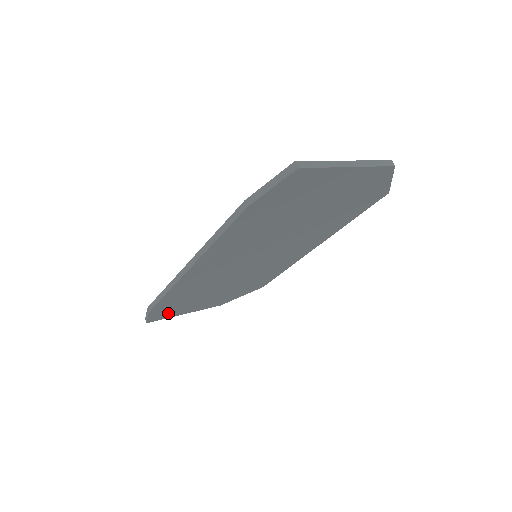
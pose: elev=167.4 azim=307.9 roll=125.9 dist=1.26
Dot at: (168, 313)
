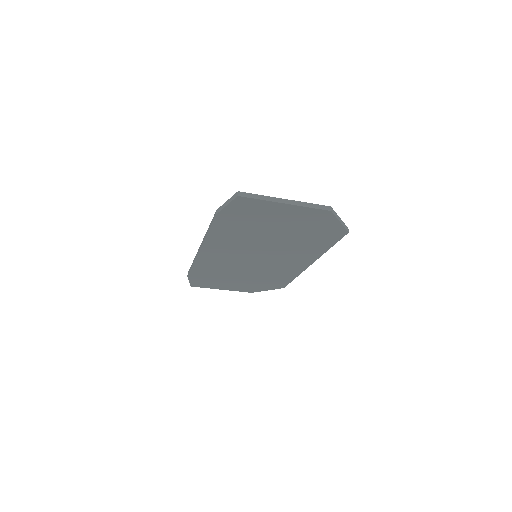
Dot at: (205, 283)
